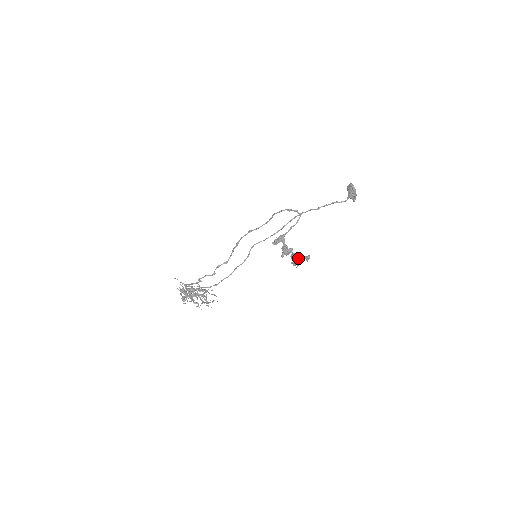
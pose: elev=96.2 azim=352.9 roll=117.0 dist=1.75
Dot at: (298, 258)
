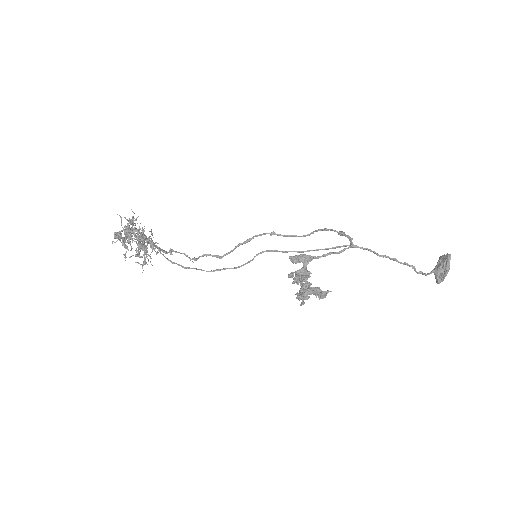
Dot at: (309, 287)
